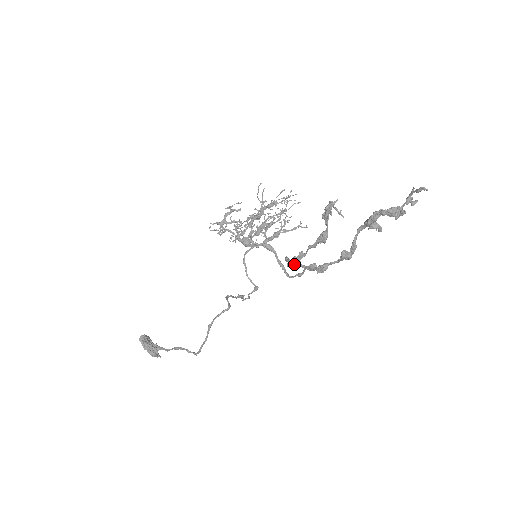
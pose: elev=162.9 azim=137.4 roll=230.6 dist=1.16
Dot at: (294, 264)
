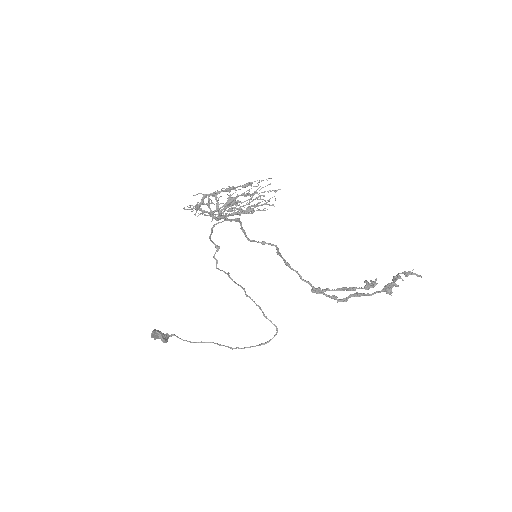
Dot at: (318, 293)
